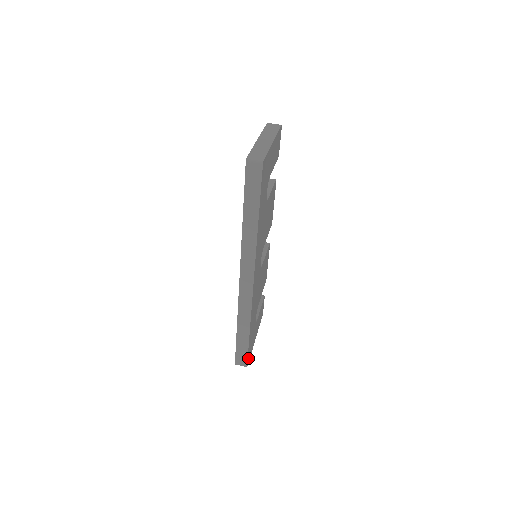
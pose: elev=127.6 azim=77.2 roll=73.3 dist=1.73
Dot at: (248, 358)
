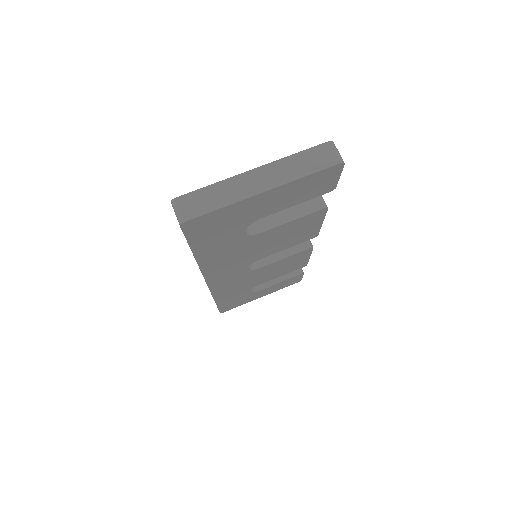
Dot at: (225, 309)
